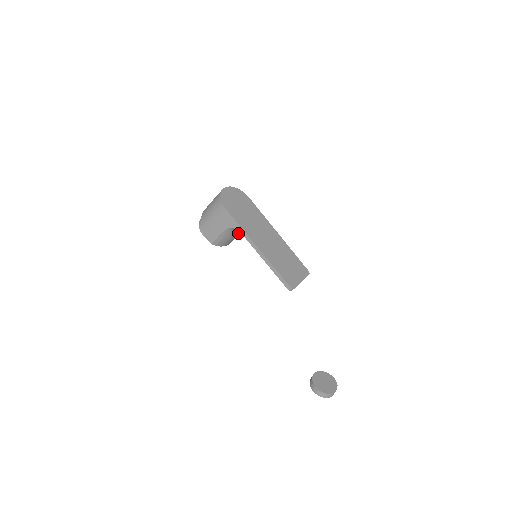
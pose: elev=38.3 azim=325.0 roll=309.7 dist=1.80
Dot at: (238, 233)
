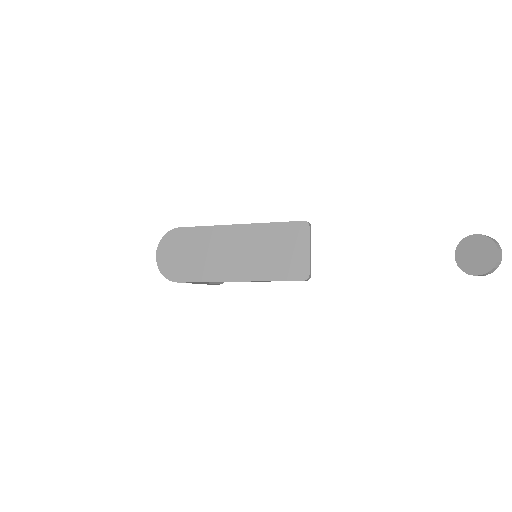
Dot at: occluded
